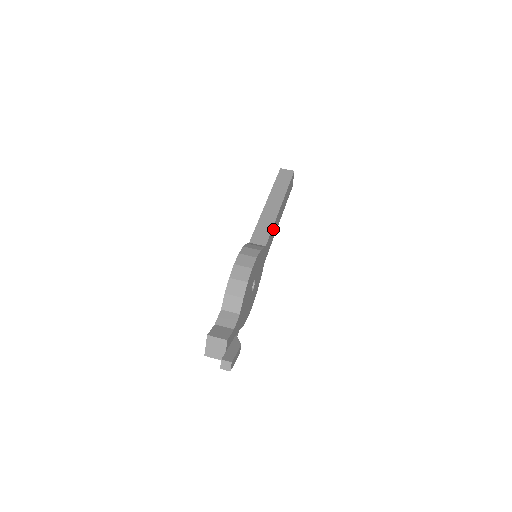
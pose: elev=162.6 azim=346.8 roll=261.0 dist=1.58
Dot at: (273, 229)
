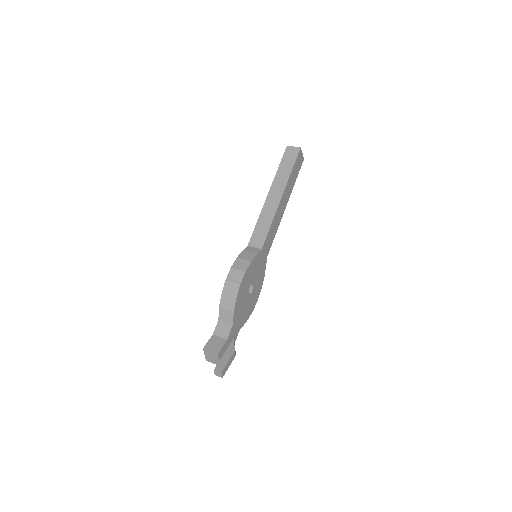
Dot at: (273, 225)
